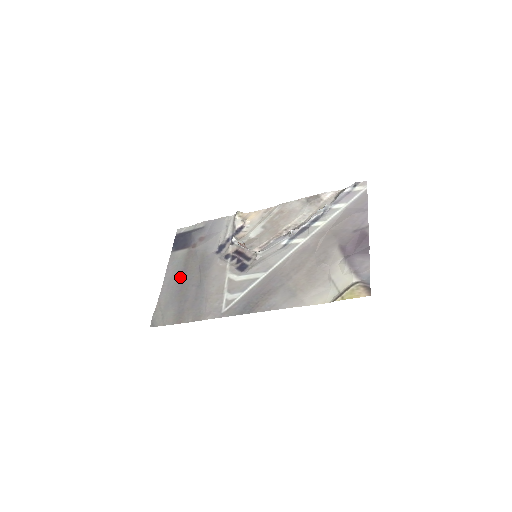
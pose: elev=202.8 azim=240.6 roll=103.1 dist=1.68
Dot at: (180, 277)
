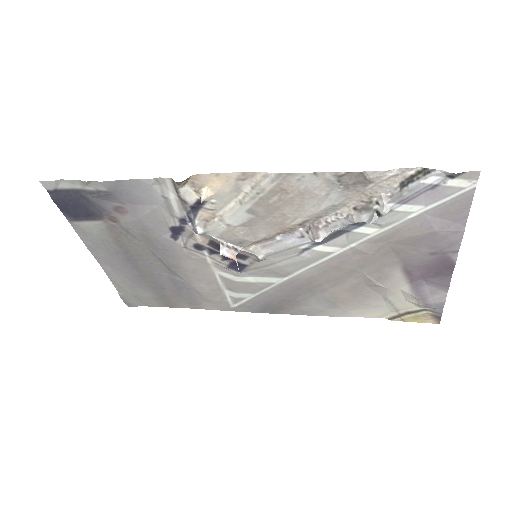
Dot at: (126, 261)
